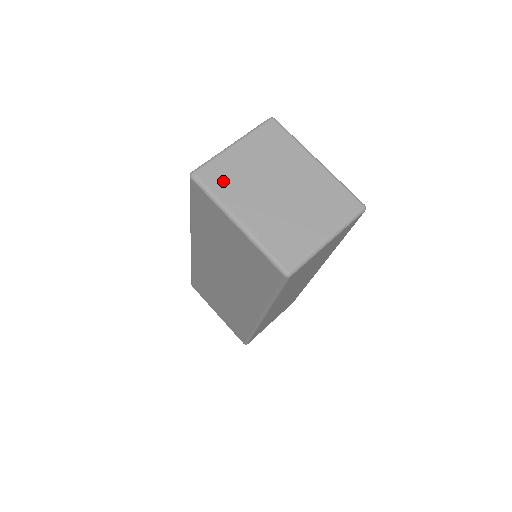
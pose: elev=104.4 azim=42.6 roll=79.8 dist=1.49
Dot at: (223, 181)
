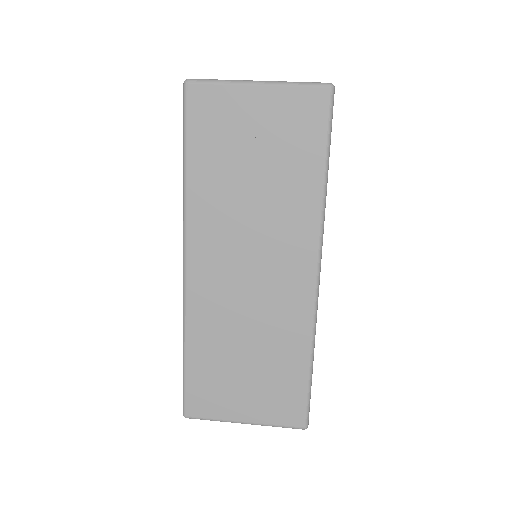
Dot at: occluded
